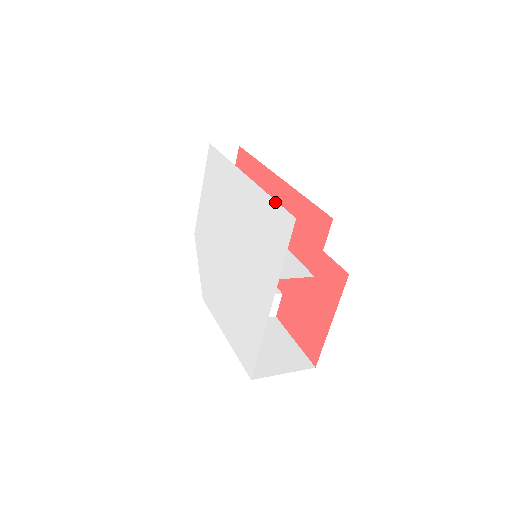
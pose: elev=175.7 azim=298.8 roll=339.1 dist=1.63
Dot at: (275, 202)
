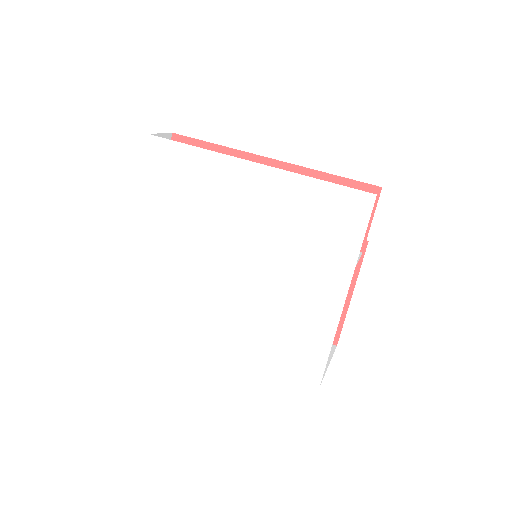
Dot at: (330, 184)
